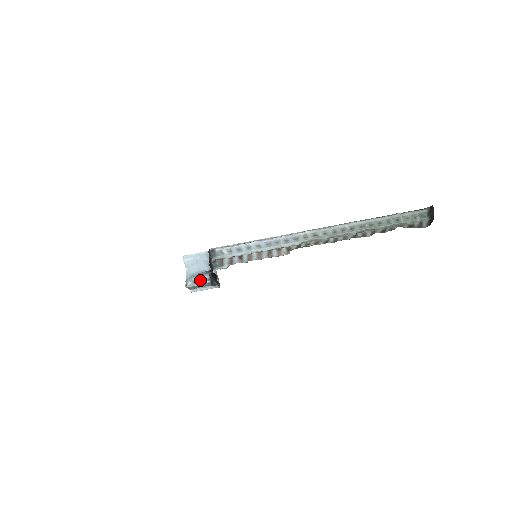
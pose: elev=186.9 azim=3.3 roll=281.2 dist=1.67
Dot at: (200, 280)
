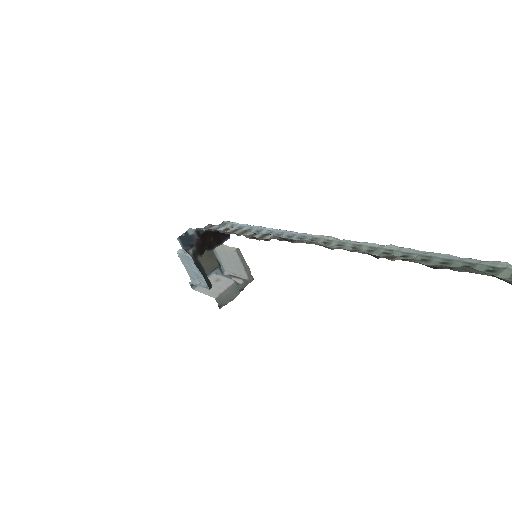
Dot at: occluded
